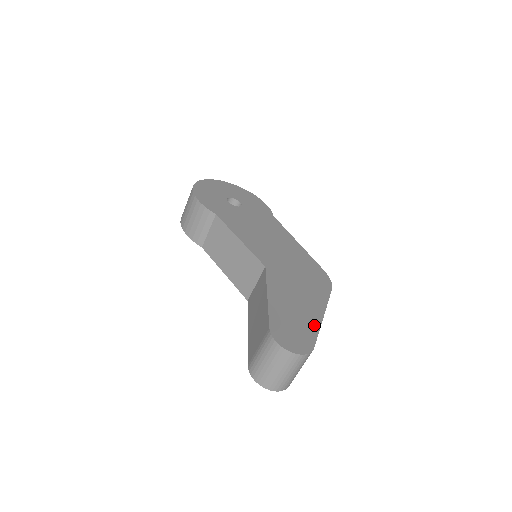
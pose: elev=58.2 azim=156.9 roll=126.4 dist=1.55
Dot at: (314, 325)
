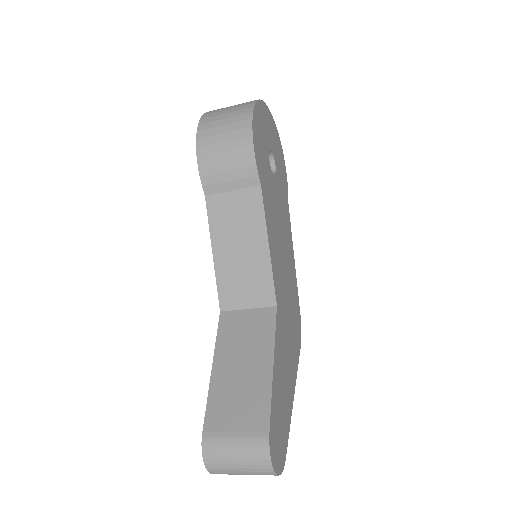
Dot at: (289, 417)
